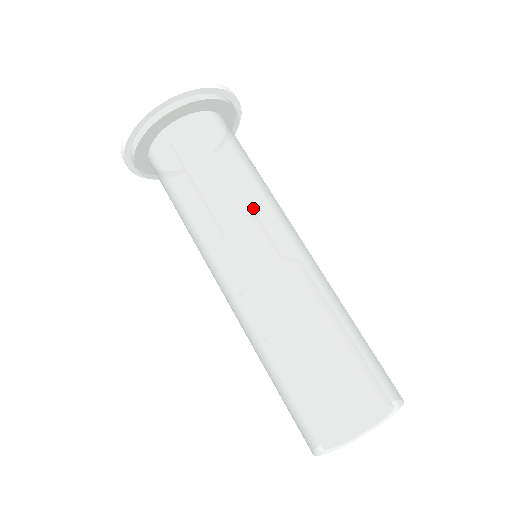
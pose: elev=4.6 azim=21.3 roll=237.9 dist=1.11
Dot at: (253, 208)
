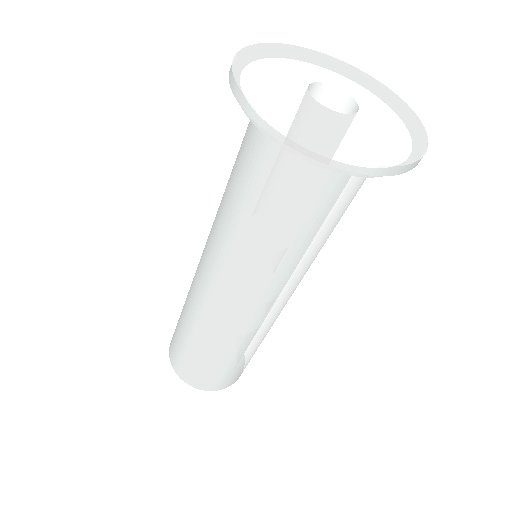
Dot at: (309, 267)
